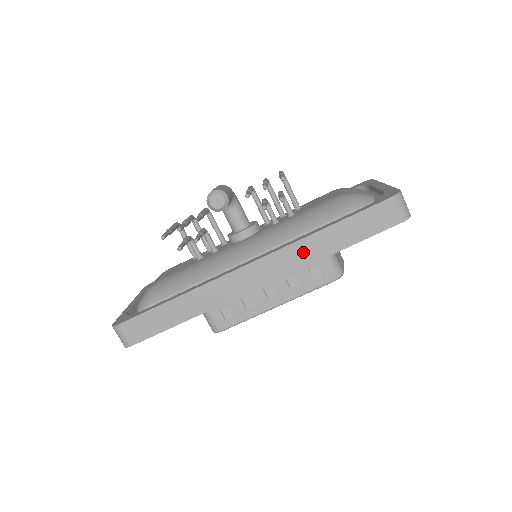
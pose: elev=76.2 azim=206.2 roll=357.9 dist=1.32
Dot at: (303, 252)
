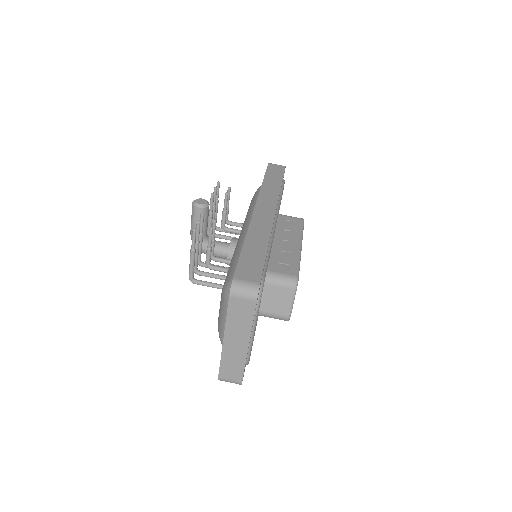
Dot at: (269, 192)
